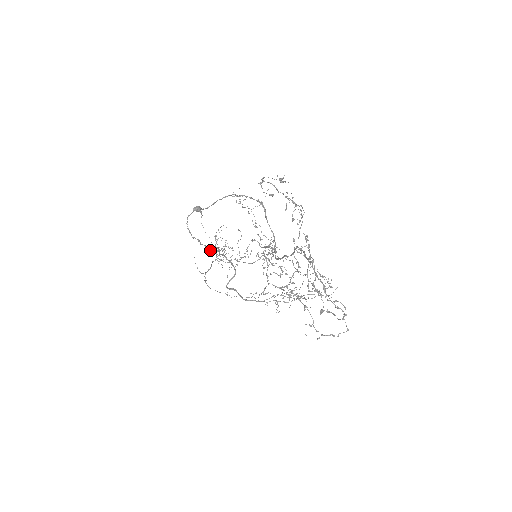
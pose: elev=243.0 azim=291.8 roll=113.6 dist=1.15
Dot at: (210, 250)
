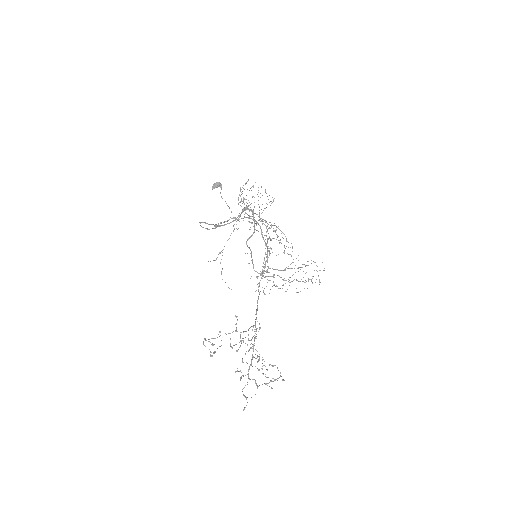
Dot at: occluded
